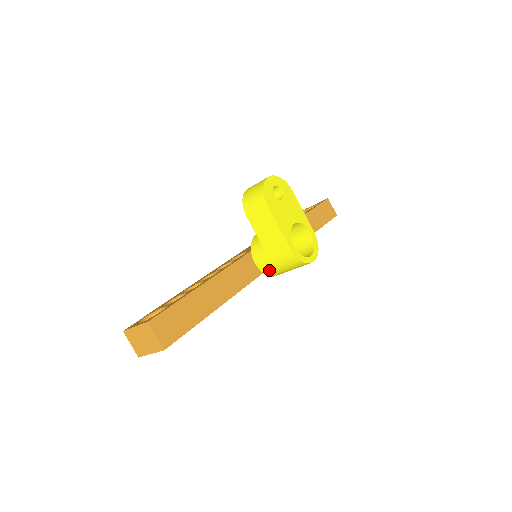
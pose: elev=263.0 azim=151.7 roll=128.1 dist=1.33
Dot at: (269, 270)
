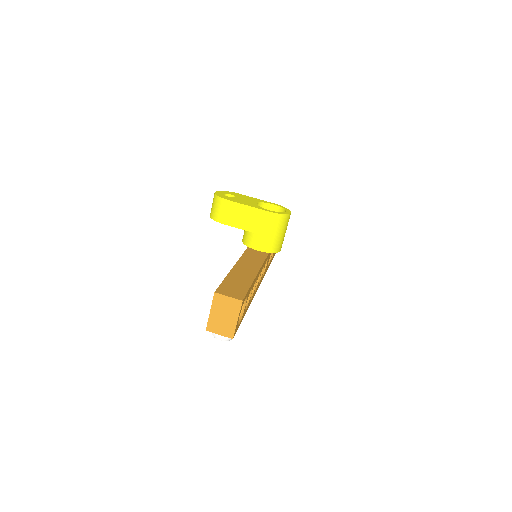
Dot at: (270, 245)
